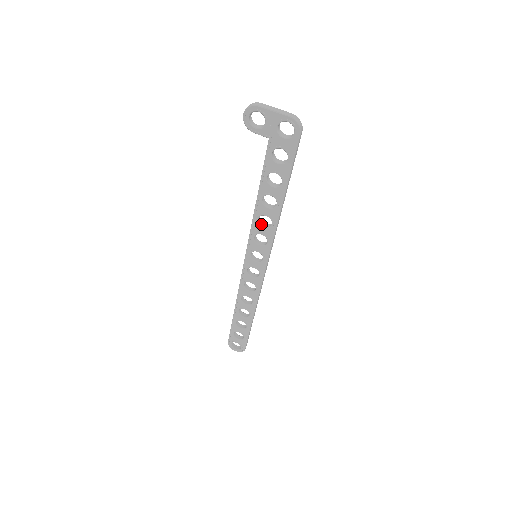
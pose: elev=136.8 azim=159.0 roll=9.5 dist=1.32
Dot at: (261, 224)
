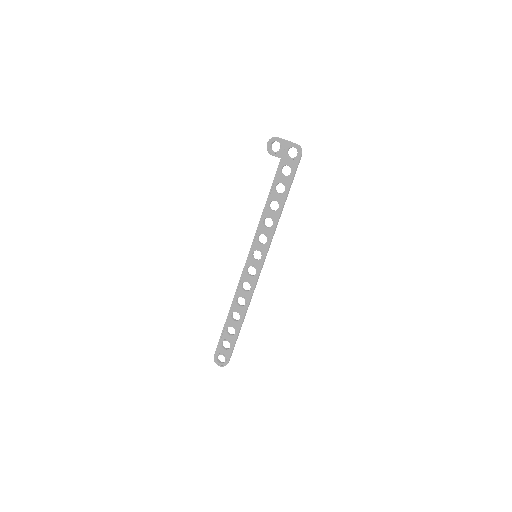
Dot at: (265, 226)
